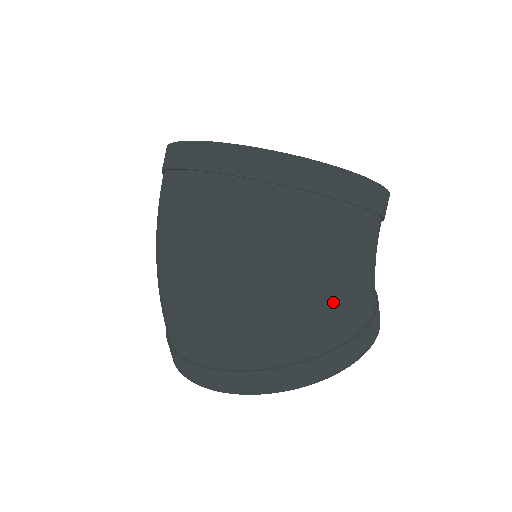
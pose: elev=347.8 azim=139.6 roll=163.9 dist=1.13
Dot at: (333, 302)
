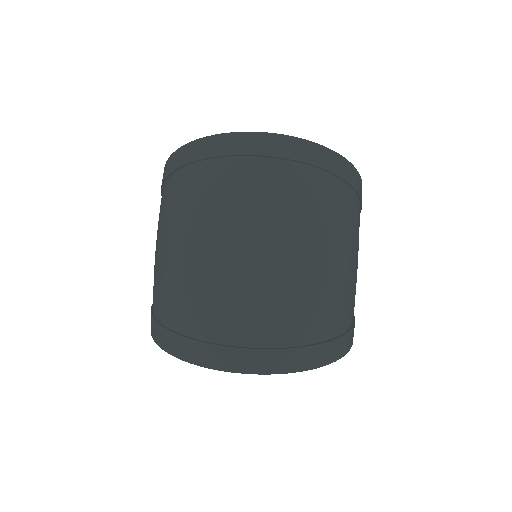
Dot at: (356, 282)
